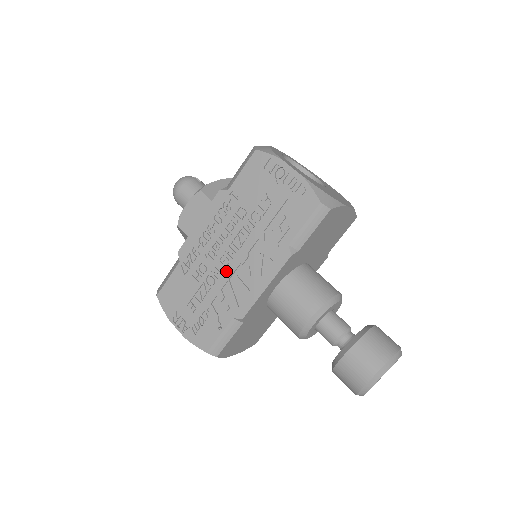
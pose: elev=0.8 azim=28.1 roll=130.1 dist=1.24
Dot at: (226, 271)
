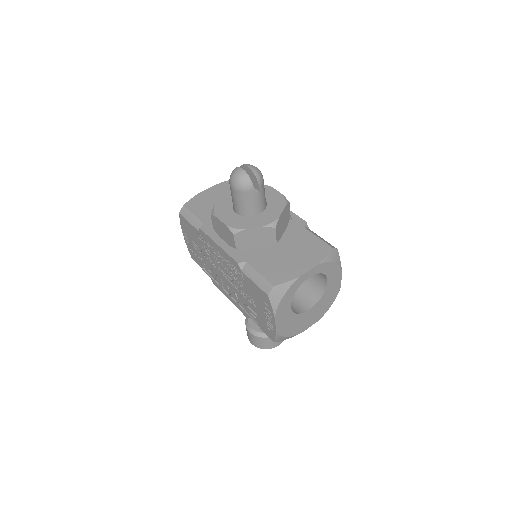
Dot at: (218, 271)
